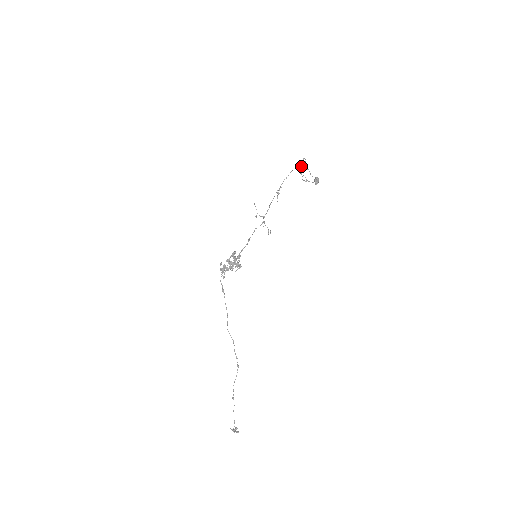
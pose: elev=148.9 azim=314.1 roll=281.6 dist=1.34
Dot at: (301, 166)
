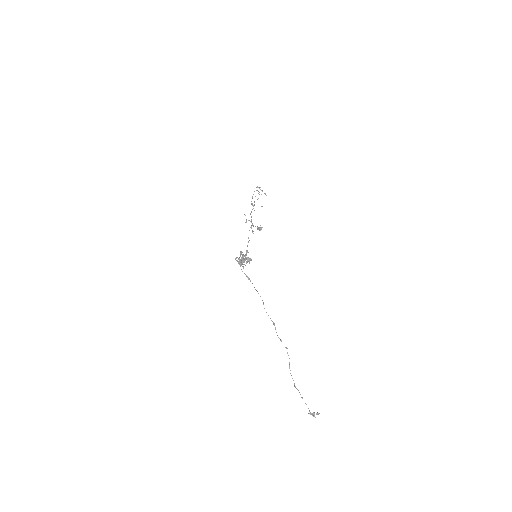
Dot at: occluded
